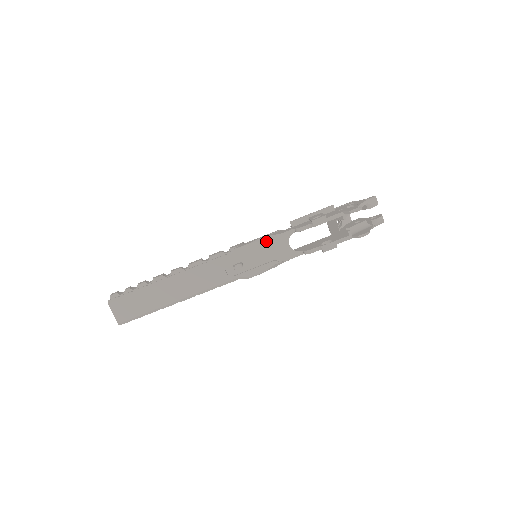
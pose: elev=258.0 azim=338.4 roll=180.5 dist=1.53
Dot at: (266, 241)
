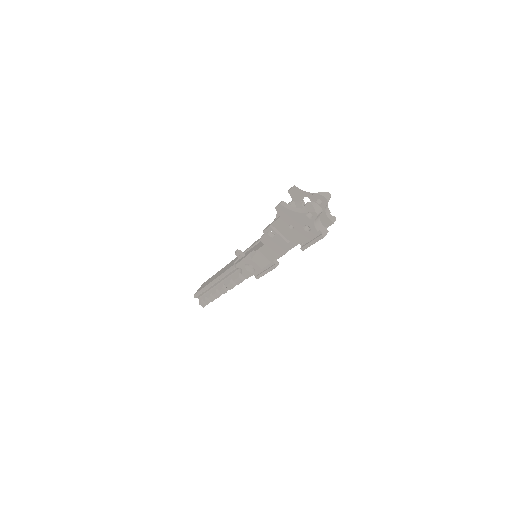
Dot at: occluded
